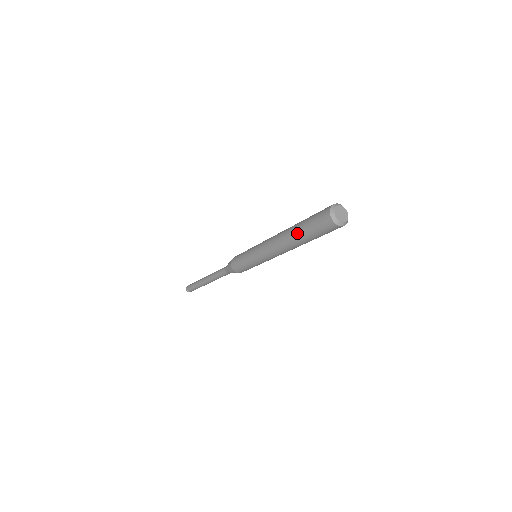
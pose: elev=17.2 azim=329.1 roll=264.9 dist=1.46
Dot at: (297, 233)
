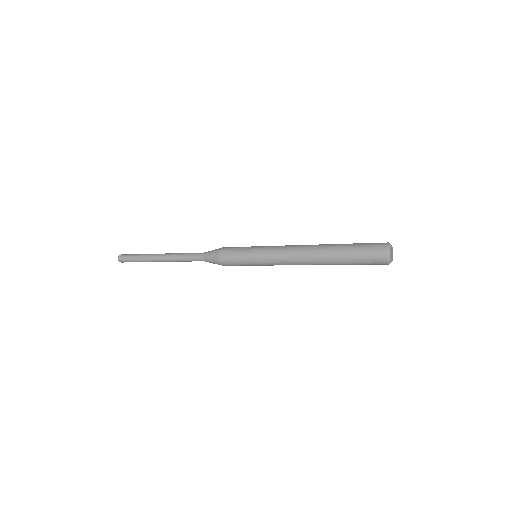
Dot at: (336, 258)
